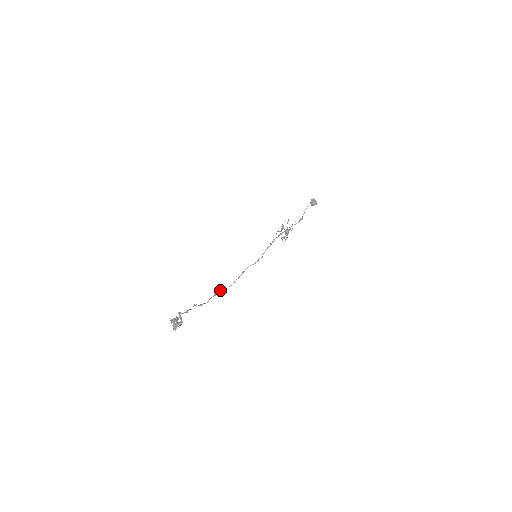
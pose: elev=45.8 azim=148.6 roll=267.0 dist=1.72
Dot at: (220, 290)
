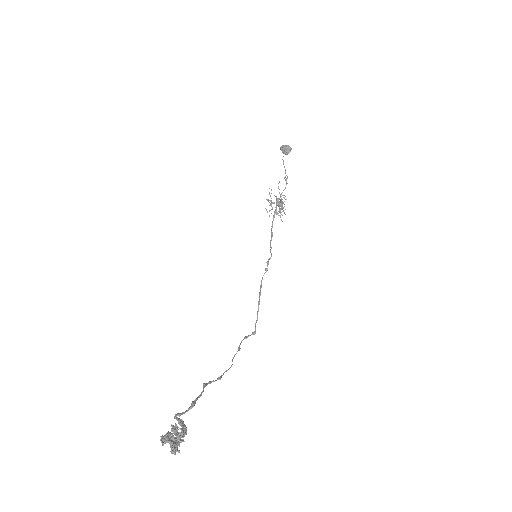
Dot at: (244, 338)
